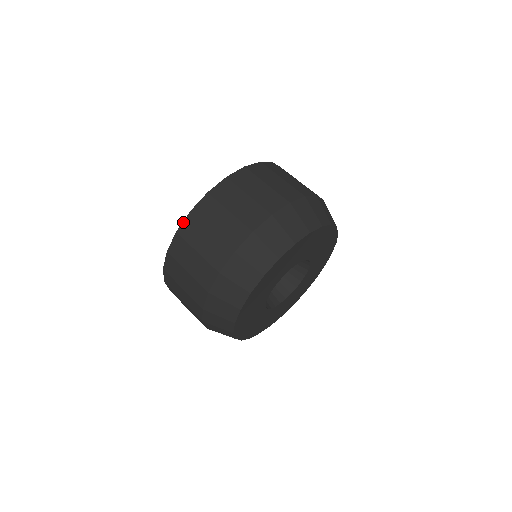
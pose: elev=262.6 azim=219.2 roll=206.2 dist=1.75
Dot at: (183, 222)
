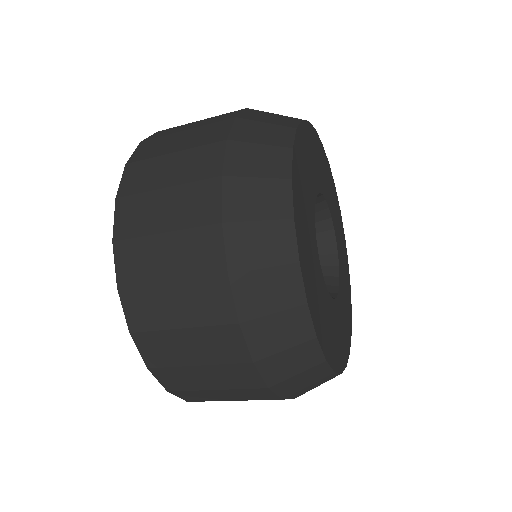
Dot at: occluded
